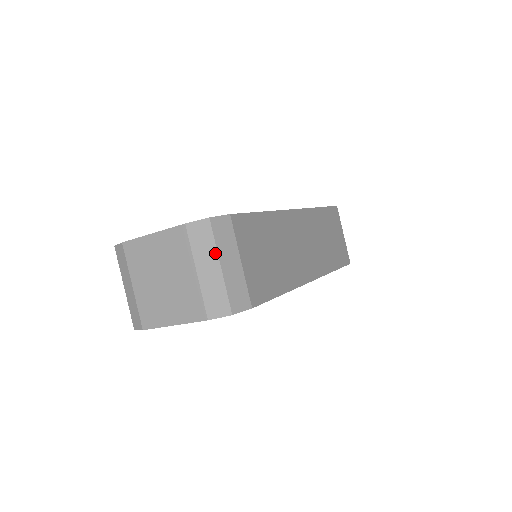
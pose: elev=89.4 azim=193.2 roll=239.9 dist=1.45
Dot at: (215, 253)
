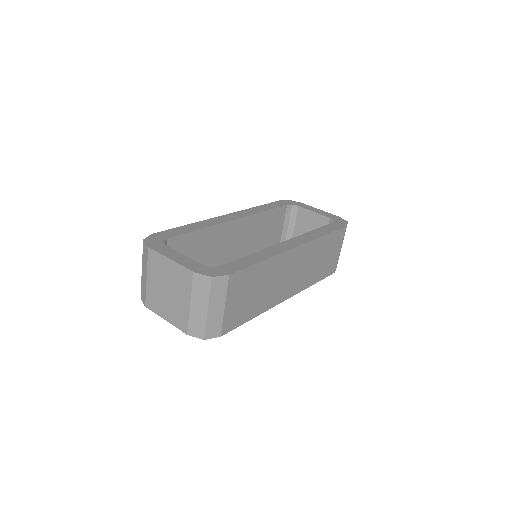
Dot at: (207, 300)
